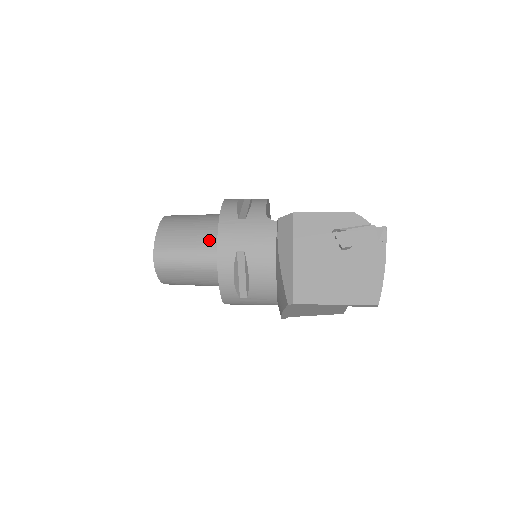
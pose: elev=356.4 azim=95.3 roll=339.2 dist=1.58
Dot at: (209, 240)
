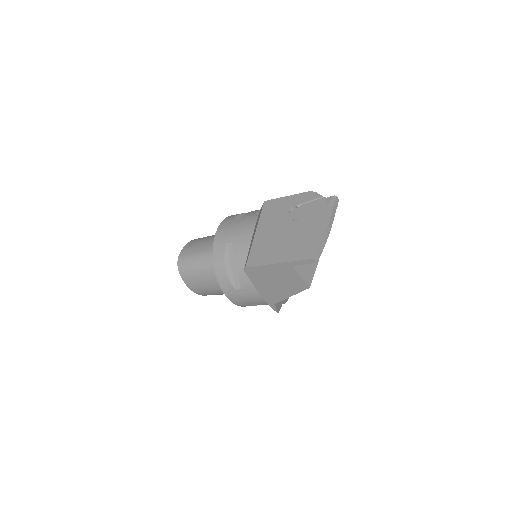
Dot at: occluded
